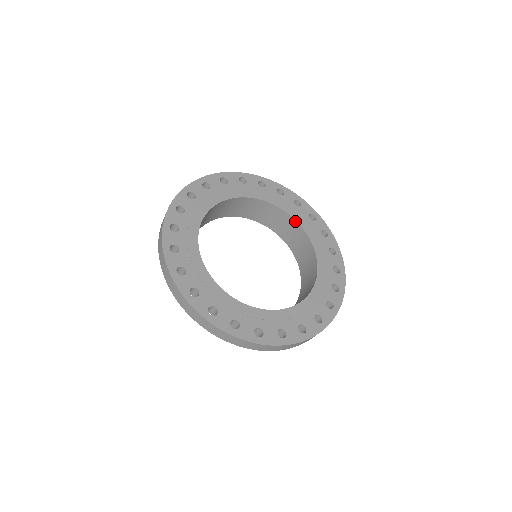
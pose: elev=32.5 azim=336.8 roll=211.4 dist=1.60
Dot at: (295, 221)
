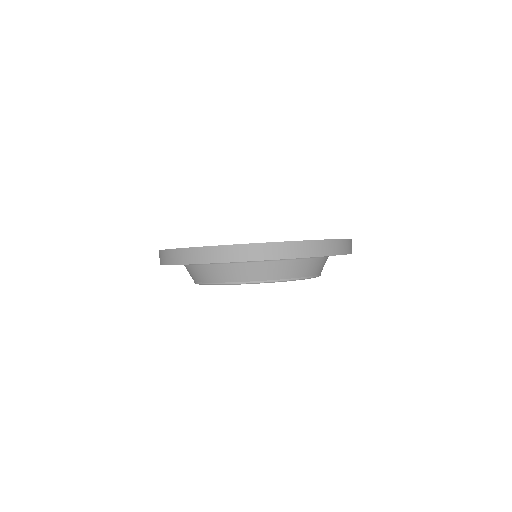
Dot at: occluded
